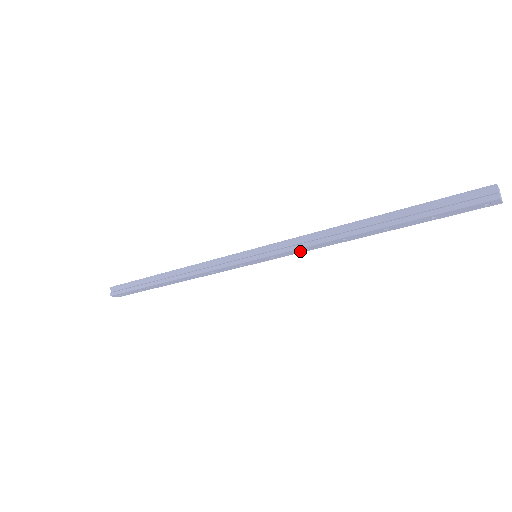
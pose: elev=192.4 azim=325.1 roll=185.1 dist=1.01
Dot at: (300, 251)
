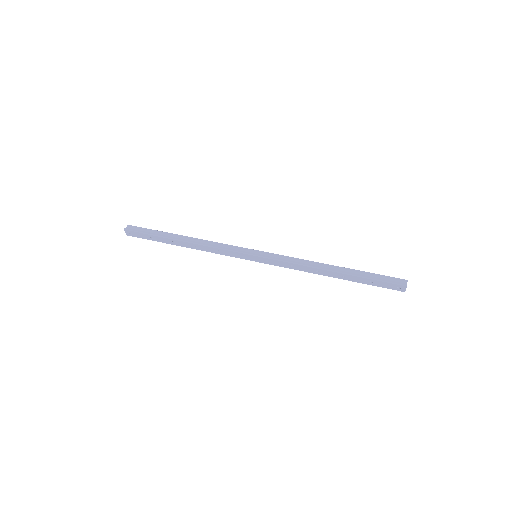
Dot at: (287, 266)
